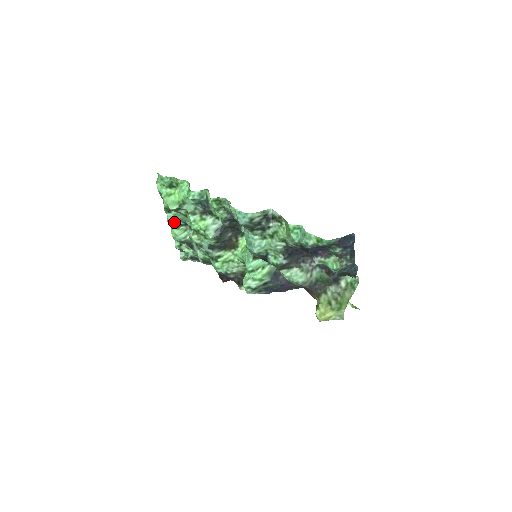
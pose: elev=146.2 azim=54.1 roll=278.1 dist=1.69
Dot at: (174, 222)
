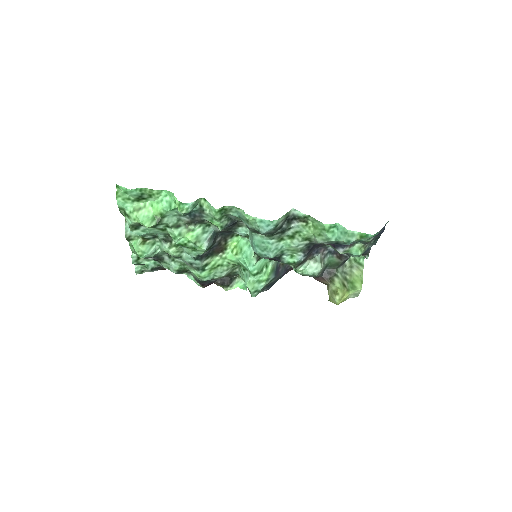
Dot at: (136, 237)
